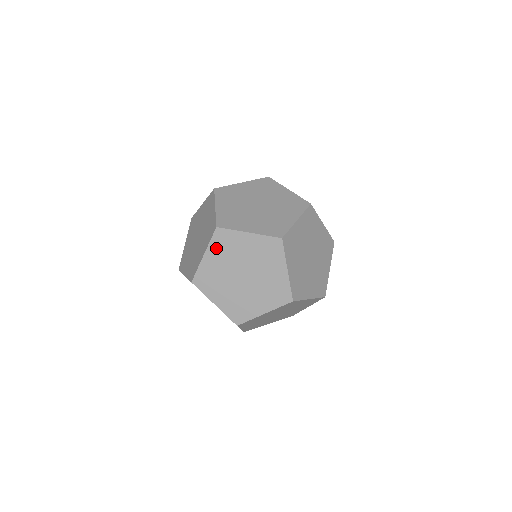
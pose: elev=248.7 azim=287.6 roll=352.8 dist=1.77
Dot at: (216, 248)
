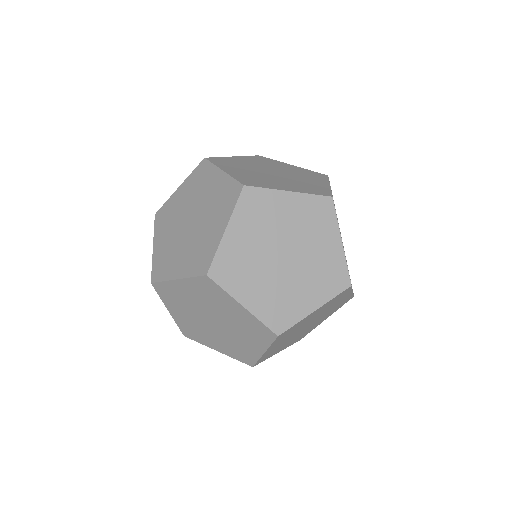
Dot at: (170, 302)
